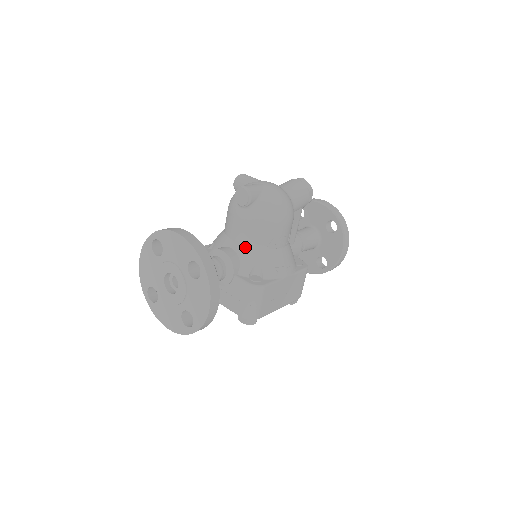
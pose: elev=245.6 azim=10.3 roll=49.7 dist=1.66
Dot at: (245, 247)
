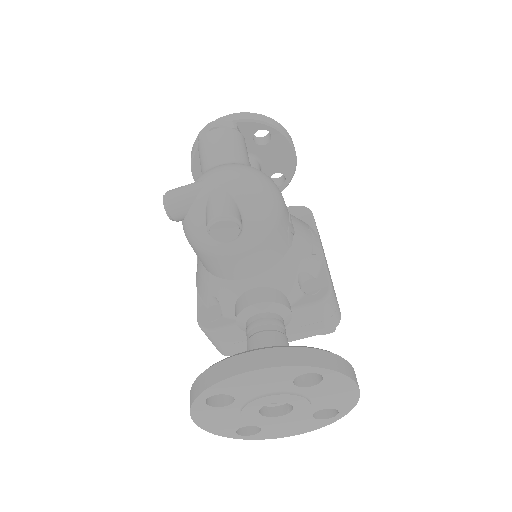
Dot at: (269, 272)
